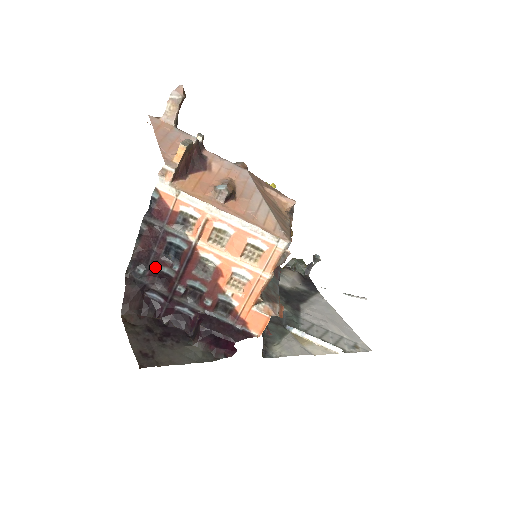
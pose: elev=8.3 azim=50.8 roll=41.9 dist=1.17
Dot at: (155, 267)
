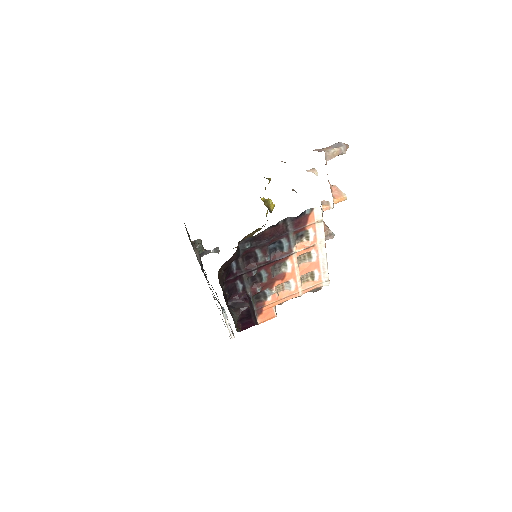
Dot at: (256, 249)
